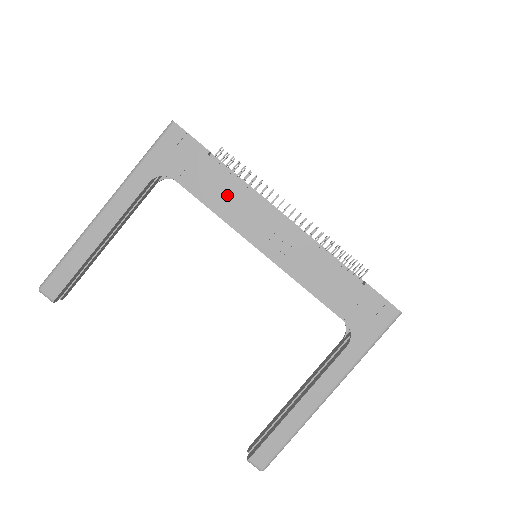
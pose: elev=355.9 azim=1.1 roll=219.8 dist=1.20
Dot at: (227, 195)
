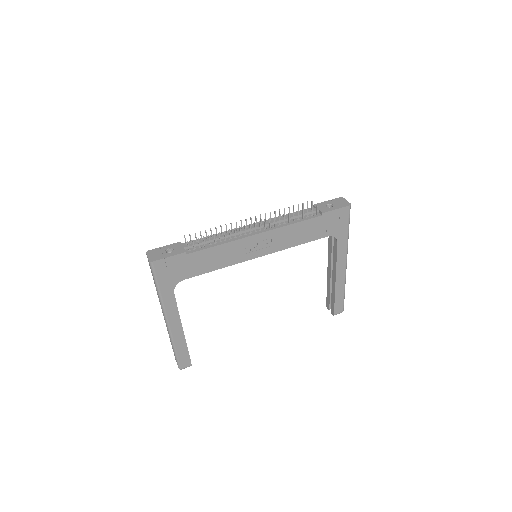
Dot at: (217, 257)
